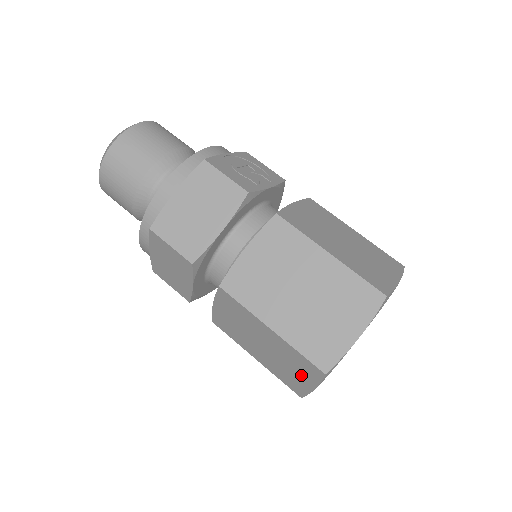
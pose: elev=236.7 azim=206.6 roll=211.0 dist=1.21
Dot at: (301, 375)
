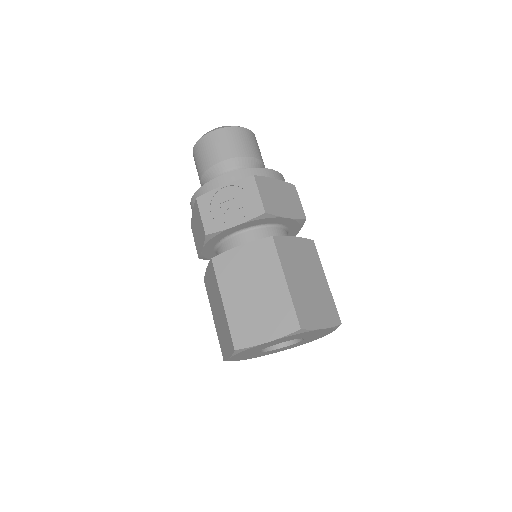
Dot at: occluded
